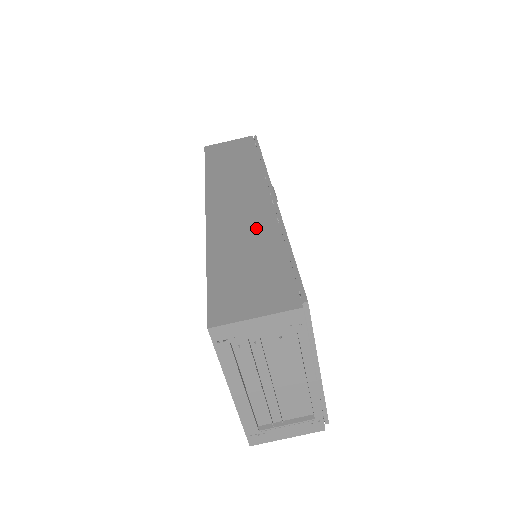
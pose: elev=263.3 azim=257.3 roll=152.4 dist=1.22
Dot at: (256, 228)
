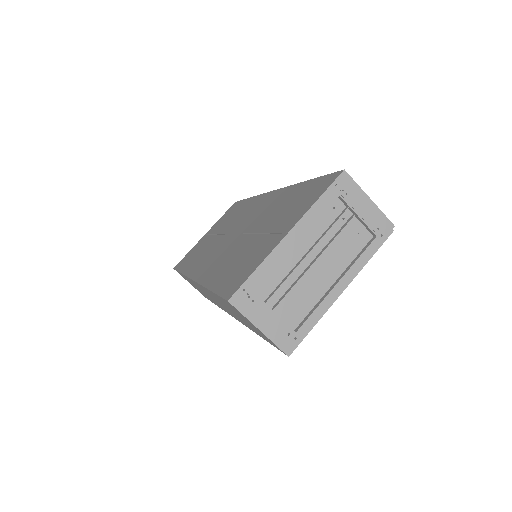
Dot at: occluded
